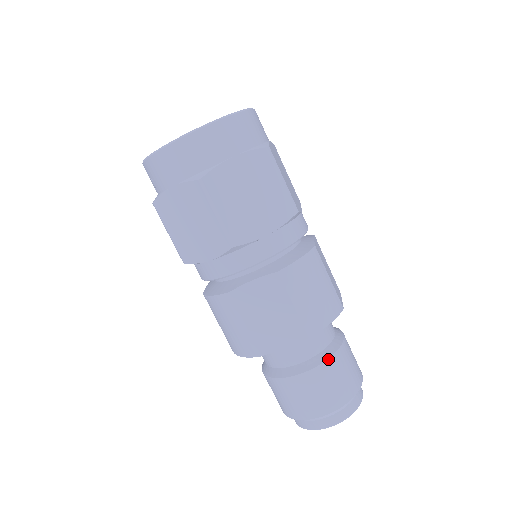
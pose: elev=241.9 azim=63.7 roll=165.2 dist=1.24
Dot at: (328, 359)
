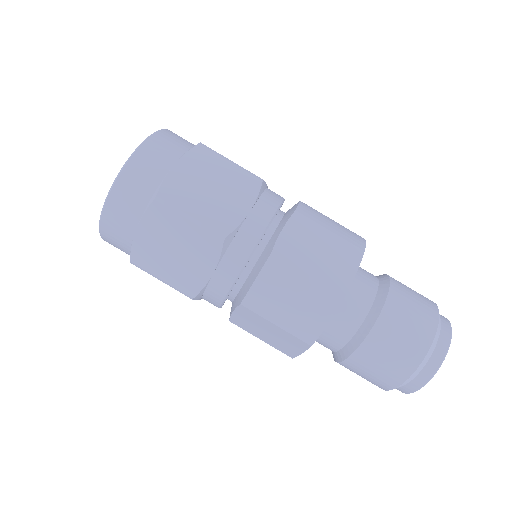
Dot at: (360, 345)
